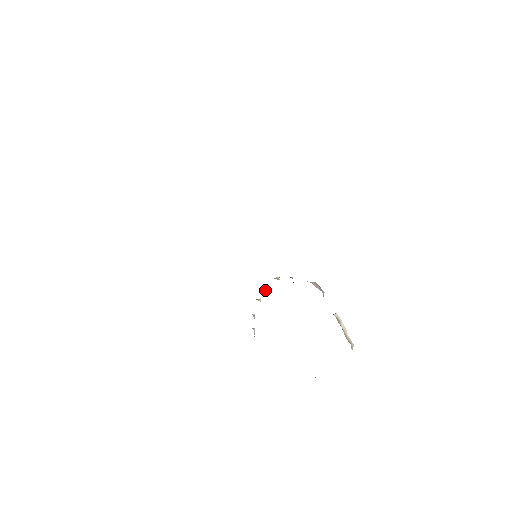
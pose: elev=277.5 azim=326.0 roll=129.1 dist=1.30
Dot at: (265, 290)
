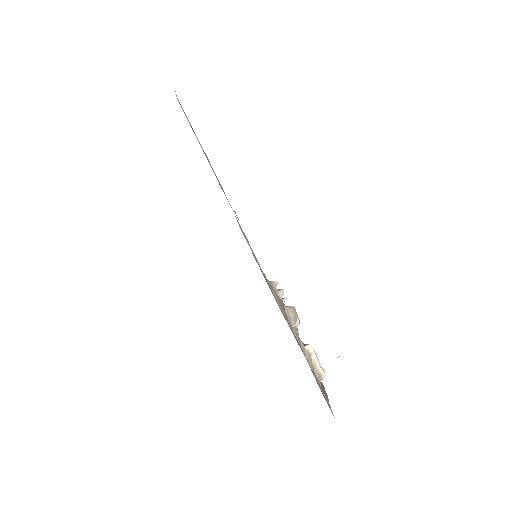
Dot at: occluded
